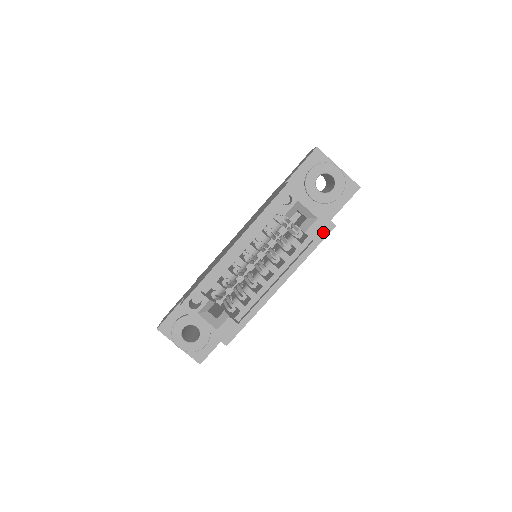
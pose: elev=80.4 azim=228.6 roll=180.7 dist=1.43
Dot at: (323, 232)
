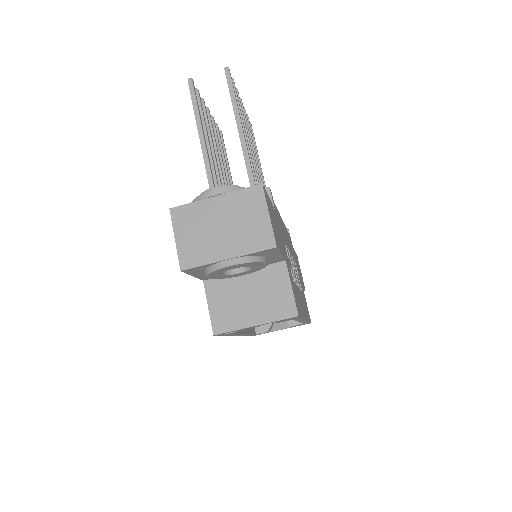
Dot at: occluded
